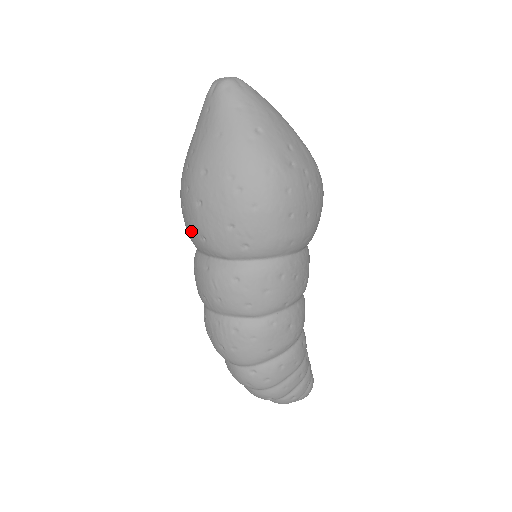
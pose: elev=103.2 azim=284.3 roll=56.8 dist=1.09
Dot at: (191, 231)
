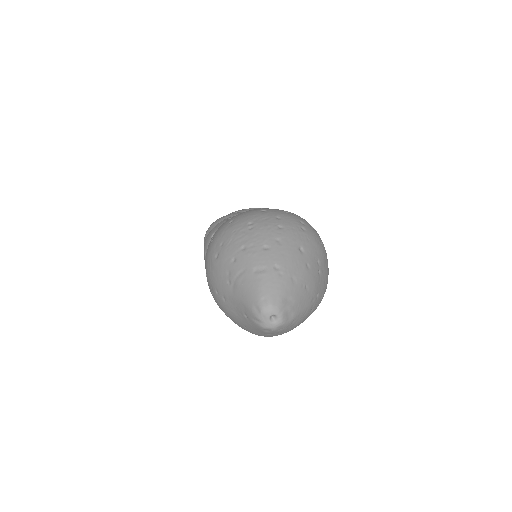
Dot at: occluded
